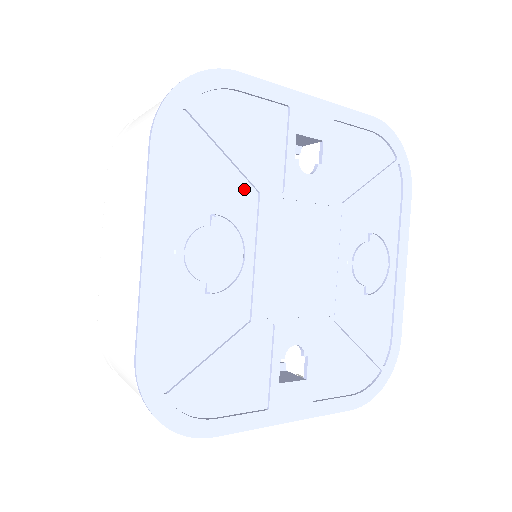
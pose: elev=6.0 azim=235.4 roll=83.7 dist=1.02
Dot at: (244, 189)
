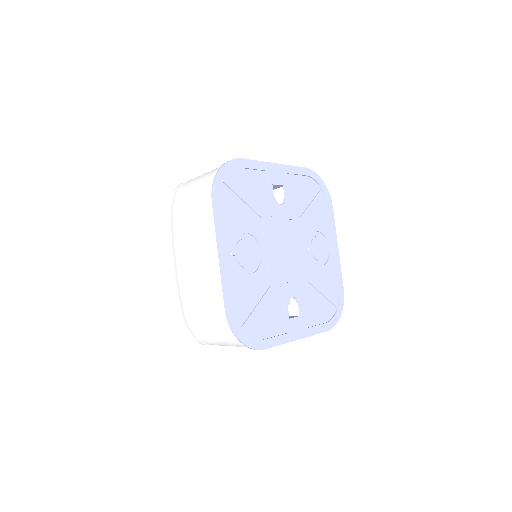
Dot at: (255, 217)
